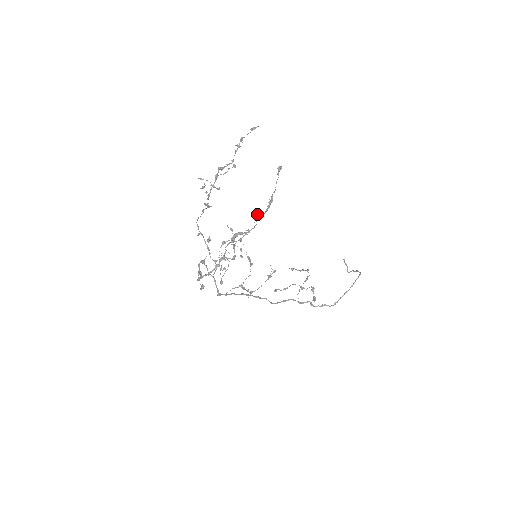
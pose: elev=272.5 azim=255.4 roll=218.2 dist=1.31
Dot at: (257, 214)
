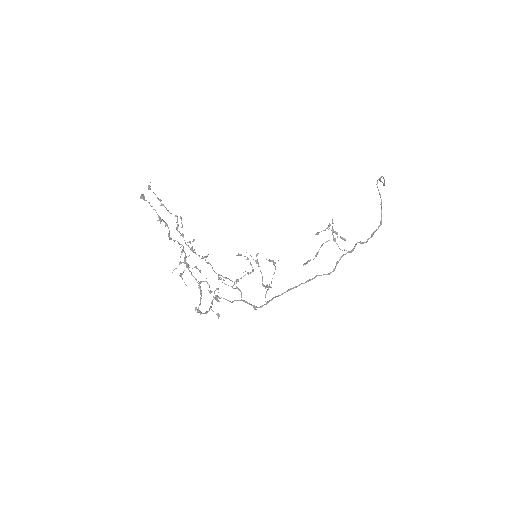
Dot at: (168, 236)
